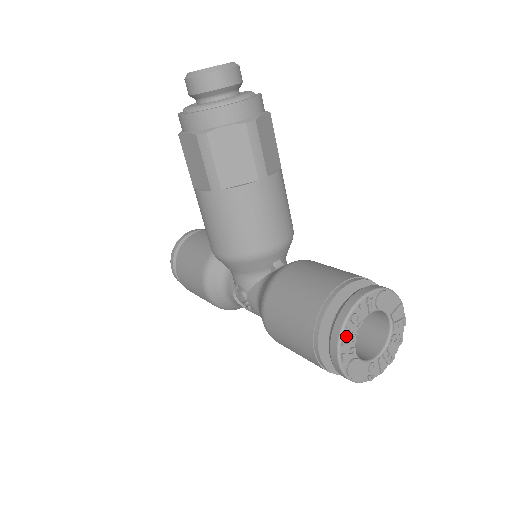
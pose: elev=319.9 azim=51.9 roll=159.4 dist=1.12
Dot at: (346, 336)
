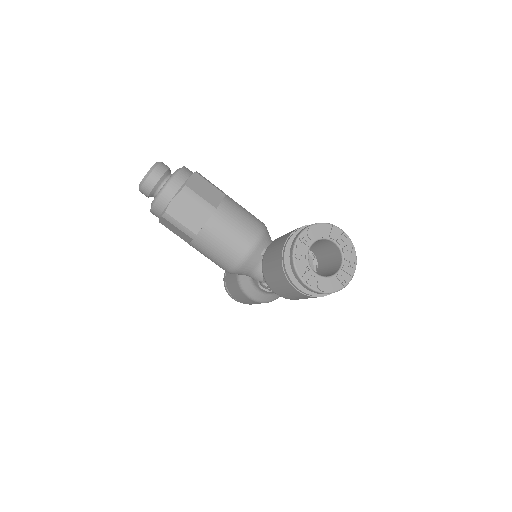
Dot at: (301, 270)
